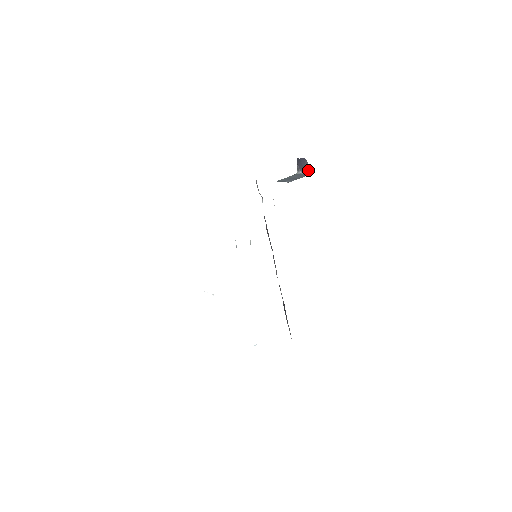
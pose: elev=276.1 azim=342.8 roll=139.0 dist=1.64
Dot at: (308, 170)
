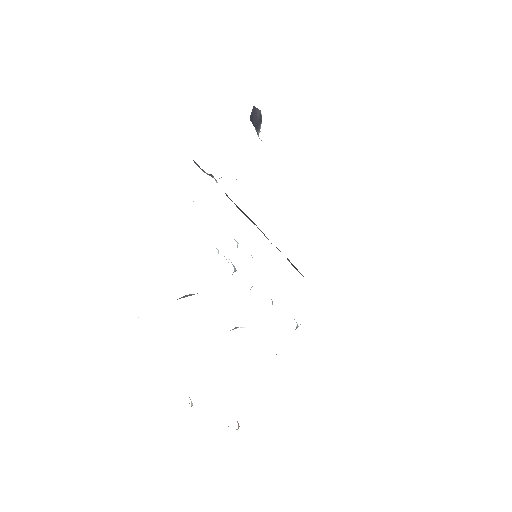
Dot at: occluded
